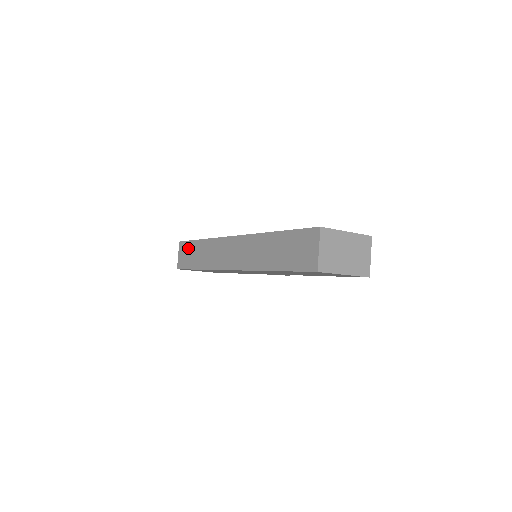
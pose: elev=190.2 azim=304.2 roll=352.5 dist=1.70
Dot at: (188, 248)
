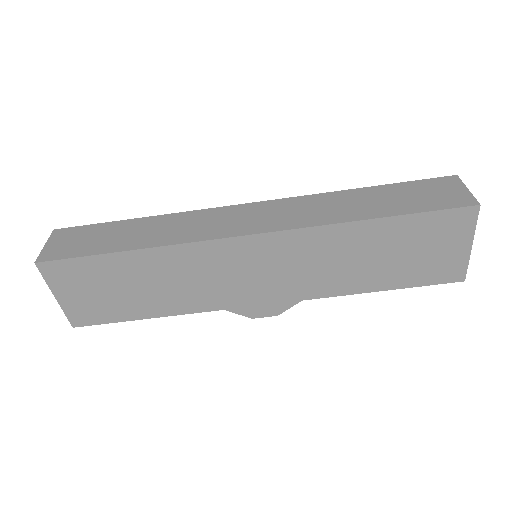
Dot at: (91, 231)
